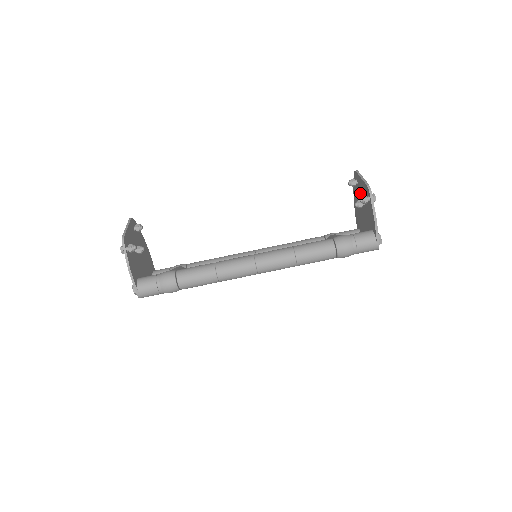
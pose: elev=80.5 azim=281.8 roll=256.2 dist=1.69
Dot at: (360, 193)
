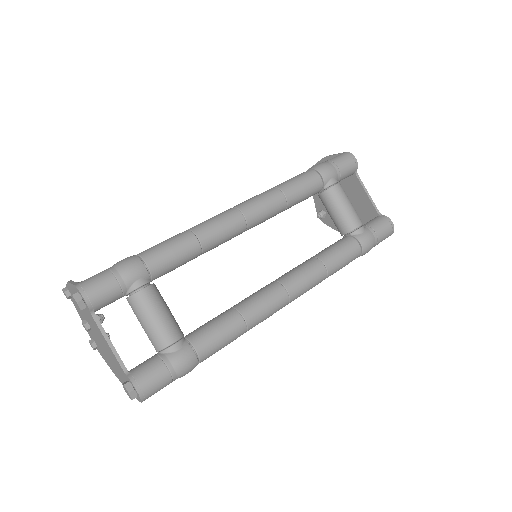
Dot at: occluded
